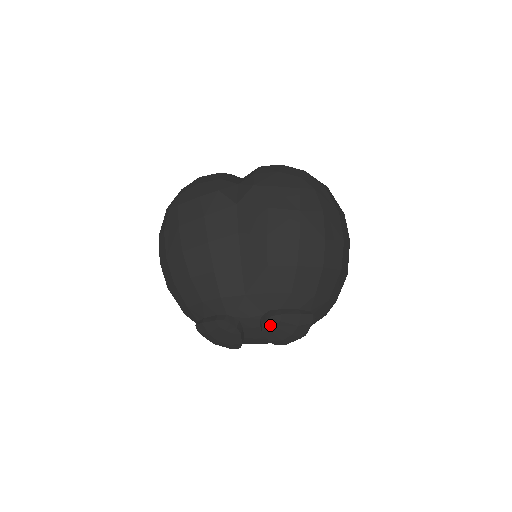
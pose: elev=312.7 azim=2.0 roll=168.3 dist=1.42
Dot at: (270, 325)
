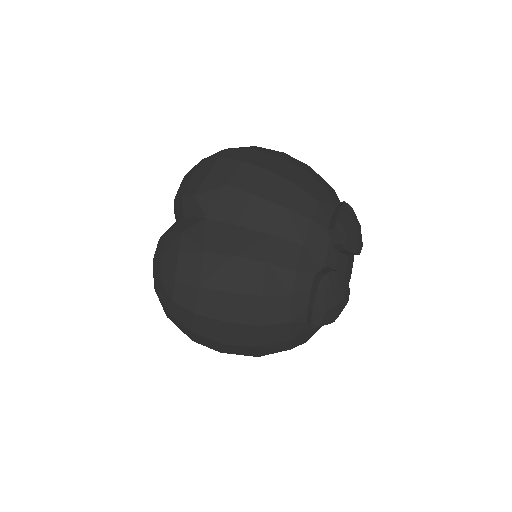
Dot at: (342, 236)
